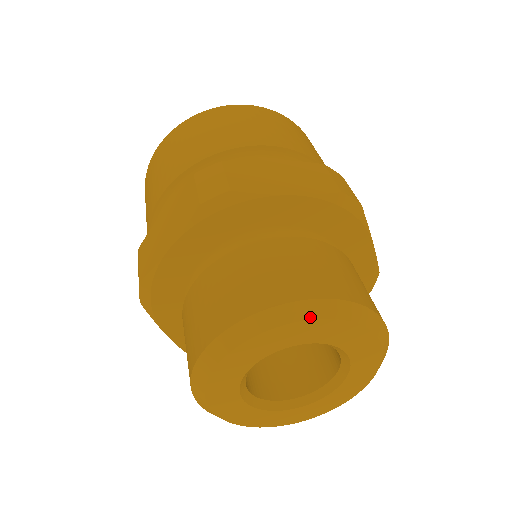
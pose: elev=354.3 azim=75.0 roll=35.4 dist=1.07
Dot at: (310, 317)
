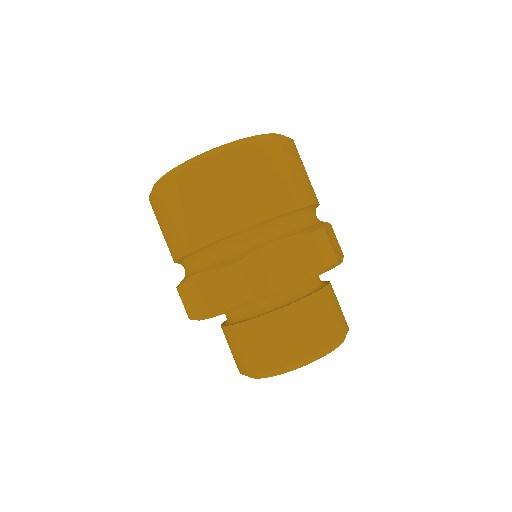
Dot at: occluded
